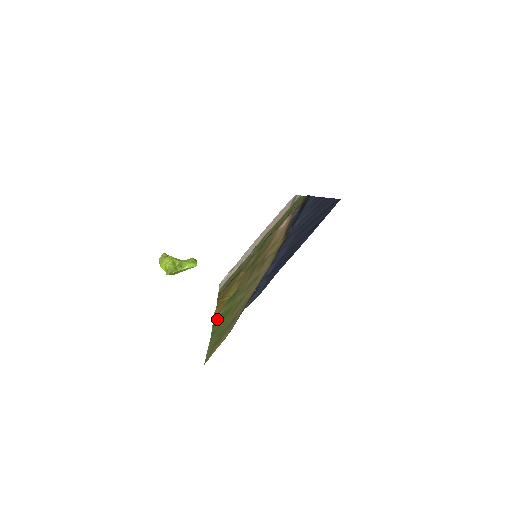
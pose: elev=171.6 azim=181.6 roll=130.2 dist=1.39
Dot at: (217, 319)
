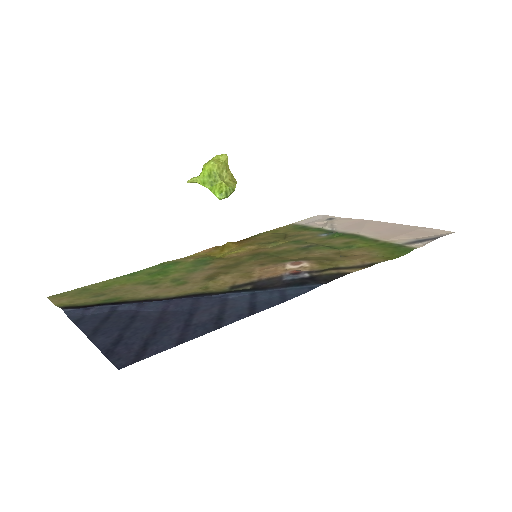
Dot at: (170, 263)
